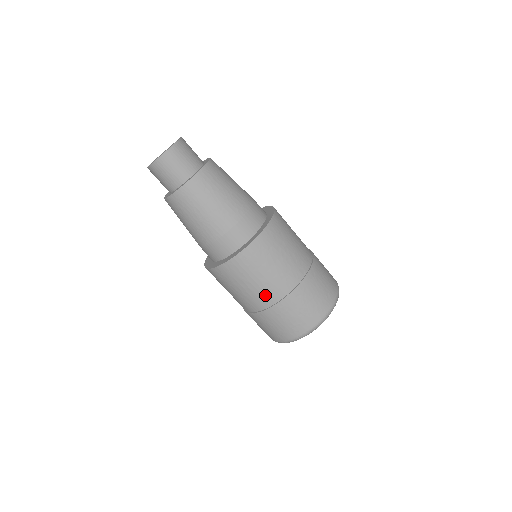
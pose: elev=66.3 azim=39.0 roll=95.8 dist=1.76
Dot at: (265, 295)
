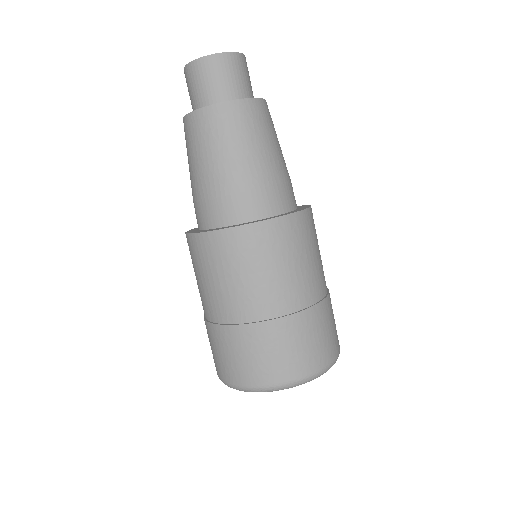
Dot at: (213, 304)
